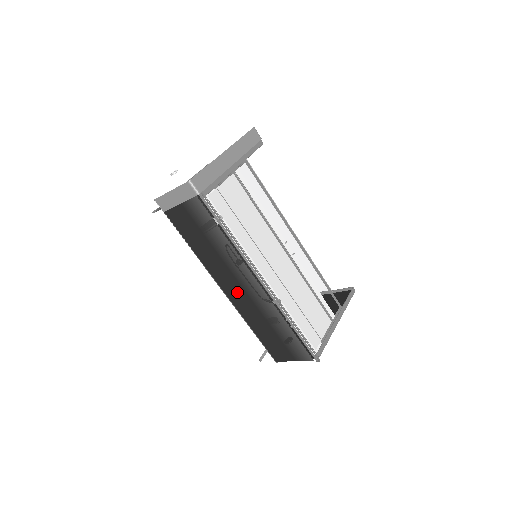
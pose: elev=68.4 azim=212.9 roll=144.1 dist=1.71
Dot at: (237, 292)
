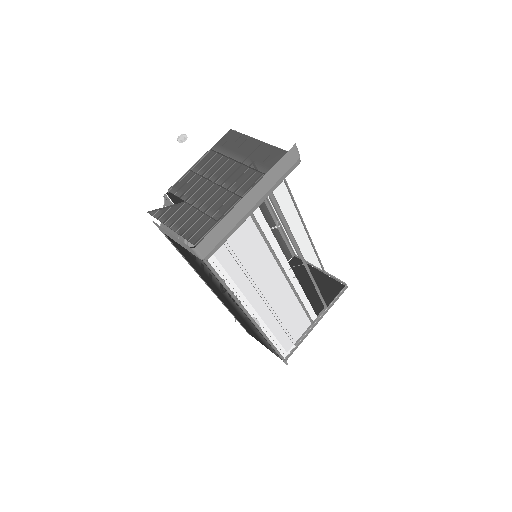
Dot at: (226, 301)
